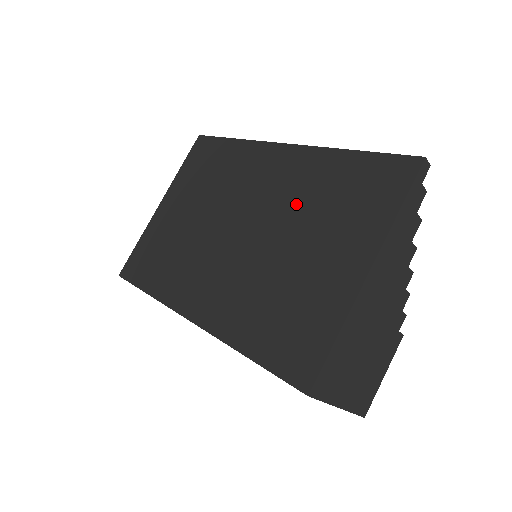
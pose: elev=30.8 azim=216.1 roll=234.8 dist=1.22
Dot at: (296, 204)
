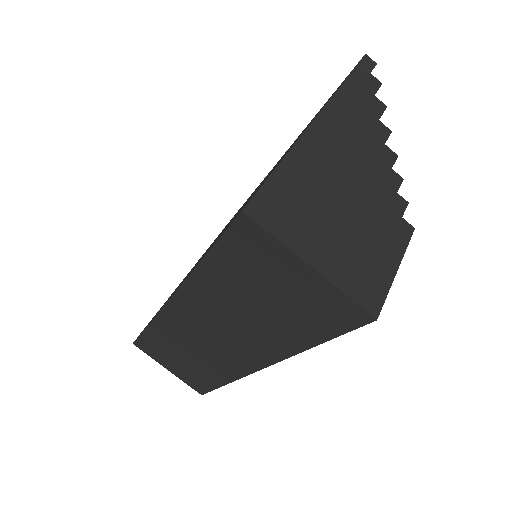
Dot at: occluded
